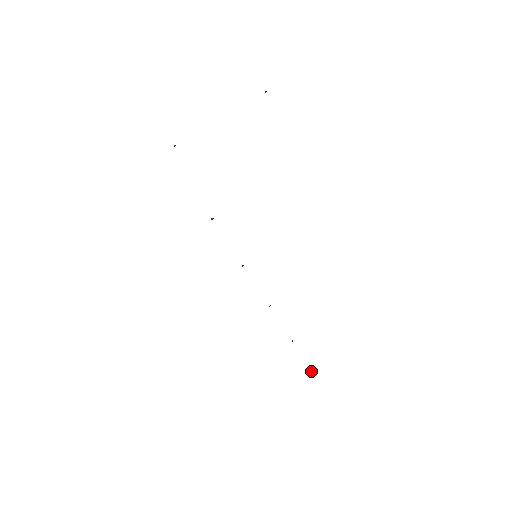
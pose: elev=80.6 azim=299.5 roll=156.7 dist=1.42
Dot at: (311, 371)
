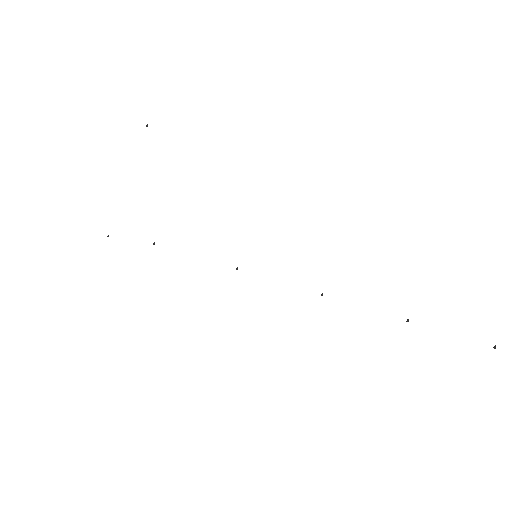
Dot at: occluded
